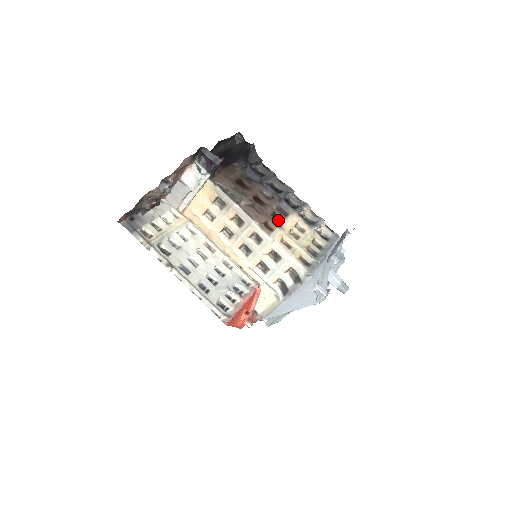
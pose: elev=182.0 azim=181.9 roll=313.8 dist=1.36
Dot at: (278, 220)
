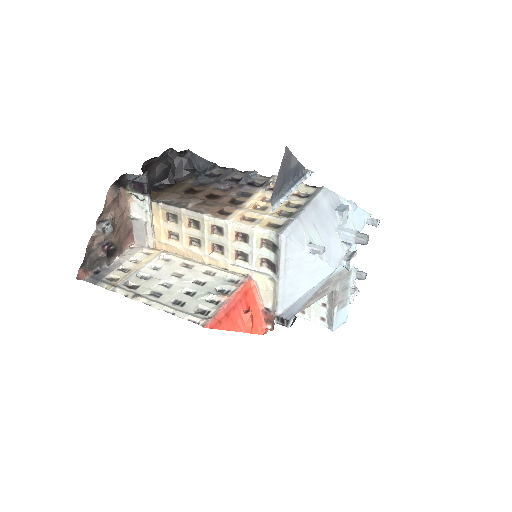
Dot at: (238, 203)
